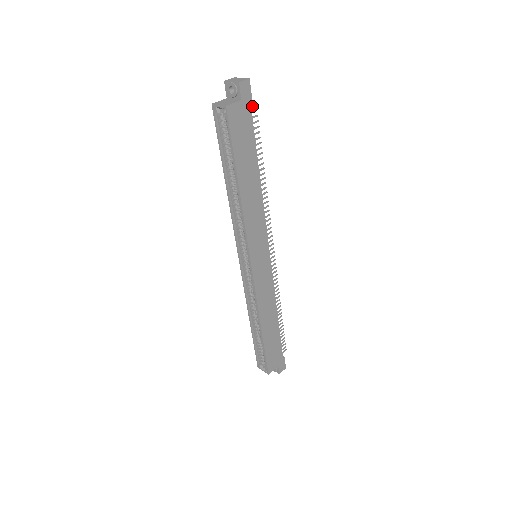
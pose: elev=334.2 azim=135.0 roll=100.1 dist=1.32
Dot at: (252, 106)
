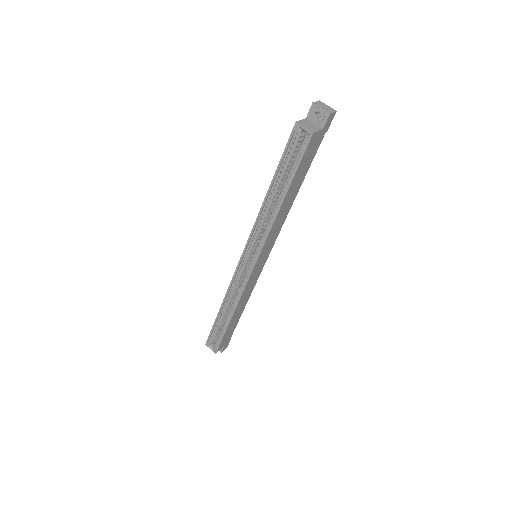
Dot at: occluded
